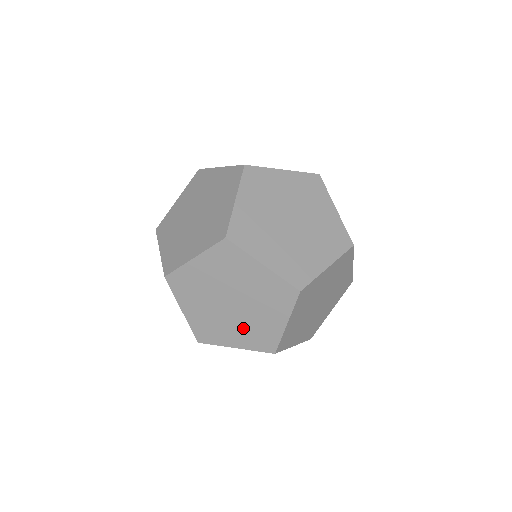
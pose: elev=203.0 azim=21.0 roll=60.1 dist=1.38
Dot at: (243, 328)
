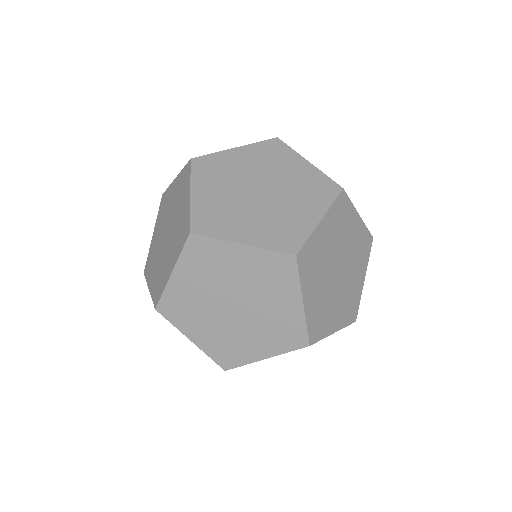
Dot at: occluded
